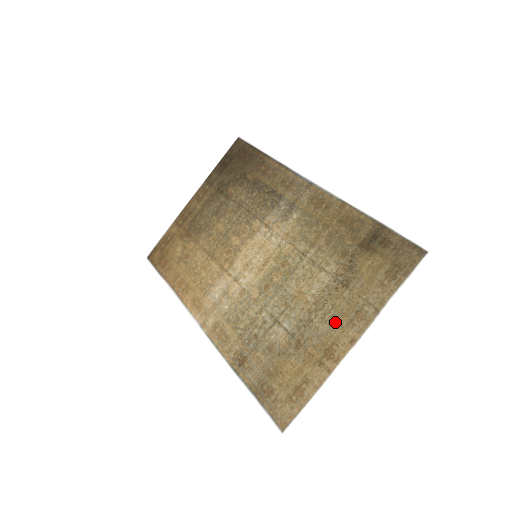
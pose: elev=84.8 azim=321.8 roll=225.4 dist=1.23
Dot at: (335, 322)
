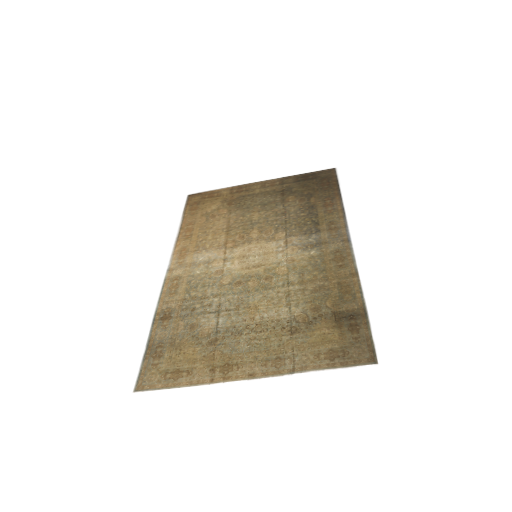
Dot at: (255, 350)
